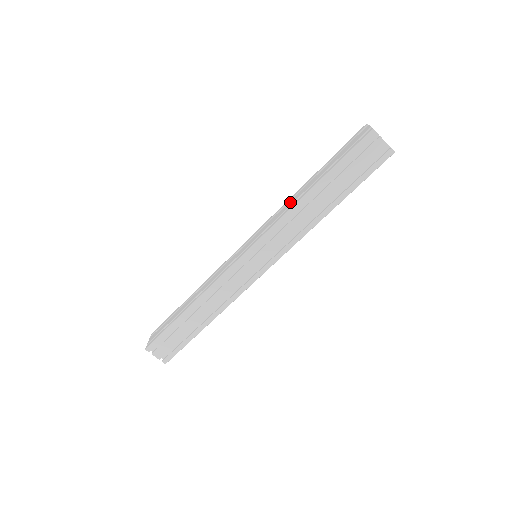
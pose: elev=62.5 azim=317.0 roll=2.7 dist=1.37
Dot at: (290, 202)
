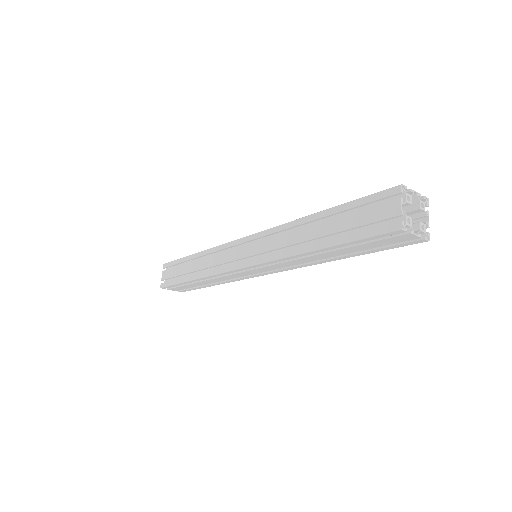
Dot at: (291, 236)
